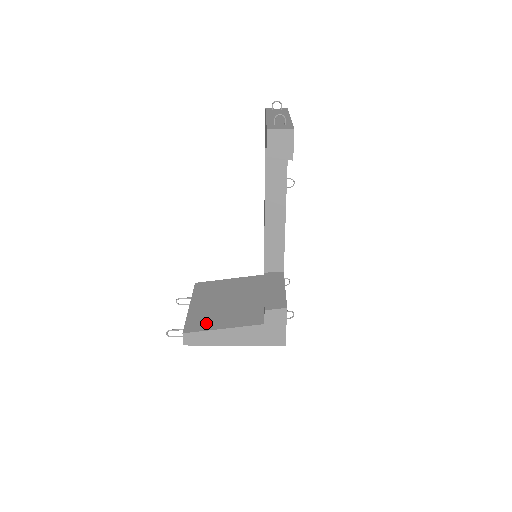
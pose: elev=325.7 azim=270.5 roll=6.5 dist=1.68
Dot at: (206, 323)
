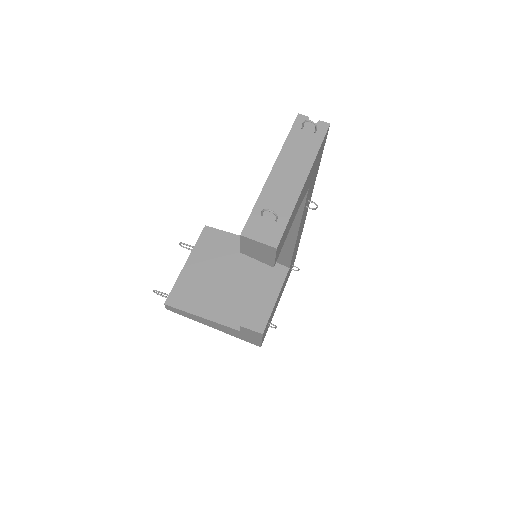
Dot at: (190, 300)
